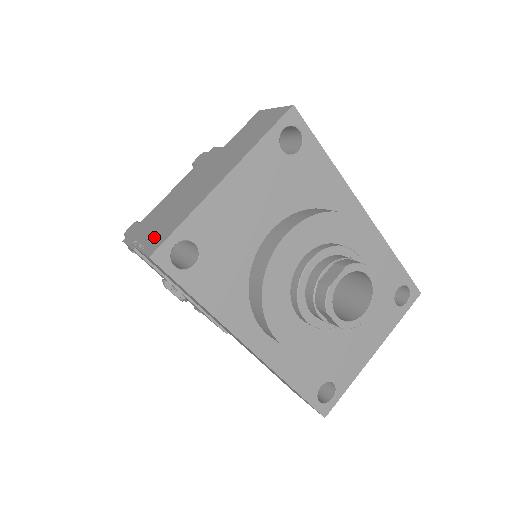
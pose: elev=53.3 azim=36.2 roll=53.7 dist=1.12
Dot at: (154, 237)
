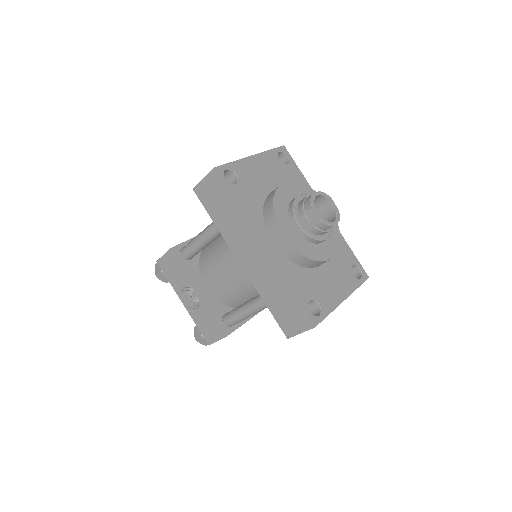
Dot at: occluded
